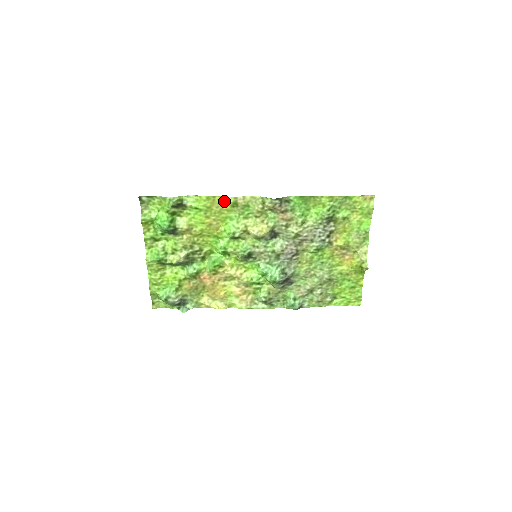
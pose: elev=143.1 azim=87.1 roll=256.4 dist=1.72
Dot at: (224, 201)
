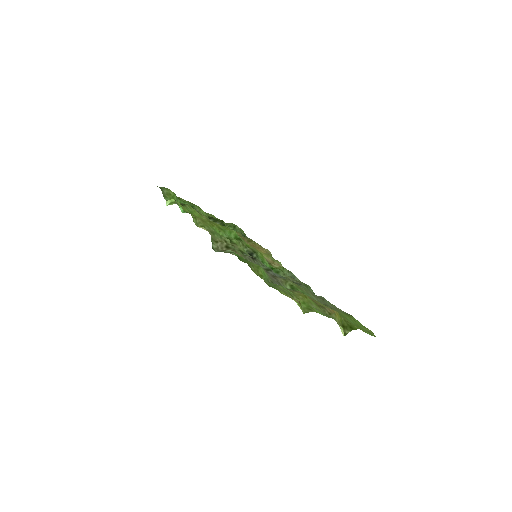
Dot at: (197, 219)
